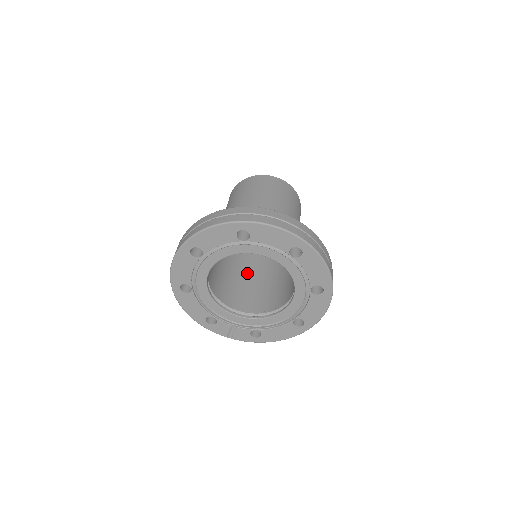
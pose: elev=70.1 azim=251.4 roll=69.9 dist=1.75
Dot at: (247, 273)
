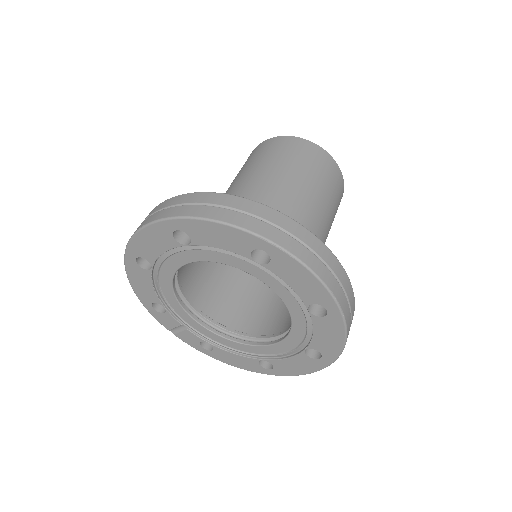
Dot at: occluded
